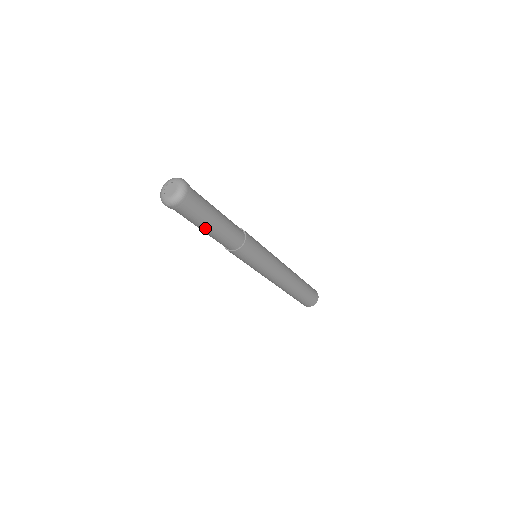
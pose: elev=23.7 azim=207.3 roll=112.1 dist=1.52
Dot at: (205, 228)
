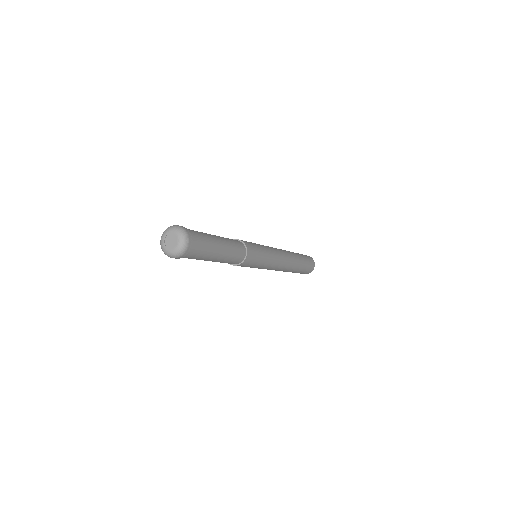
Dot at: (205, 260)
